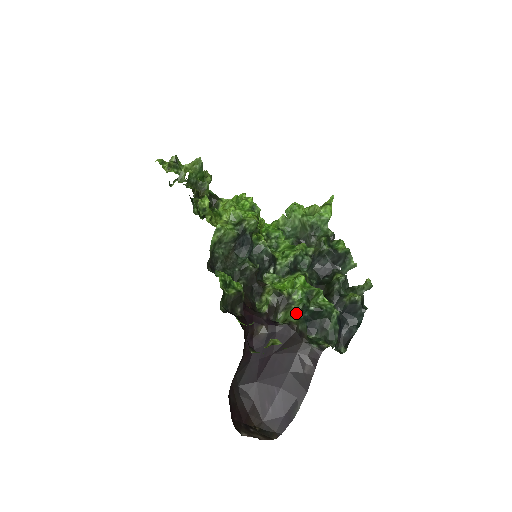
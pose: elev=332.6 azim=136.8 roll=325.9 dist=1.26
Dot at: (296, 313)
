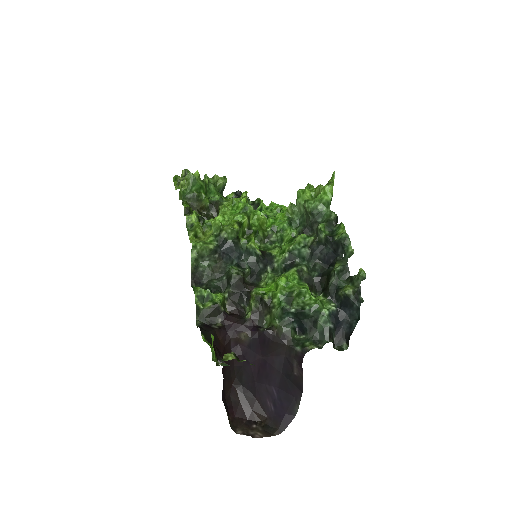
Dot at: (276, 317)
